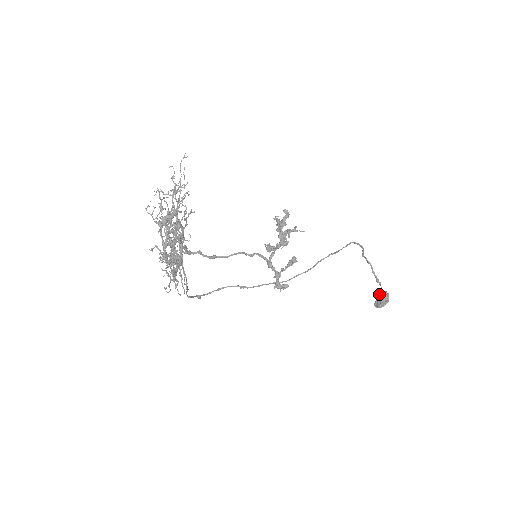
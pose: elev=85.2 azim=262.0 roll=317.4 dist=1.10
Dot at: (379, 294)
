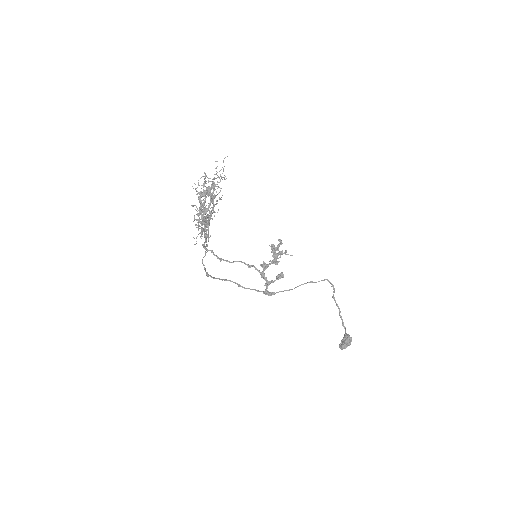
Dot at: occluded
